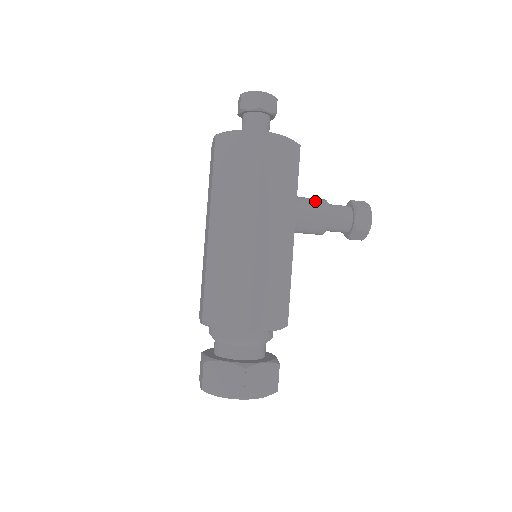
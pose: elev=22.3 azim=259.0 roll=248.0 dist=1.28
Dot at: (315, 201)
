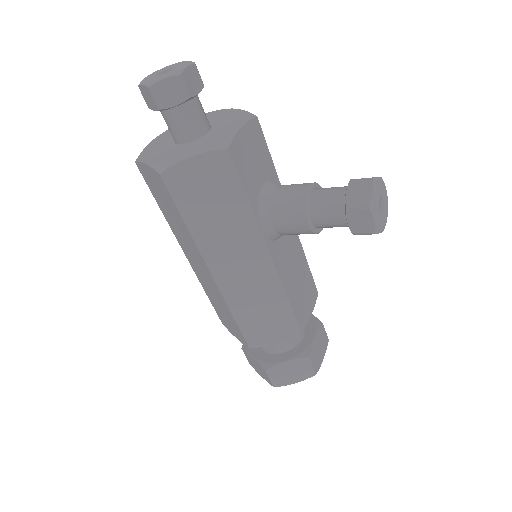
Dot at: (288, 202)
